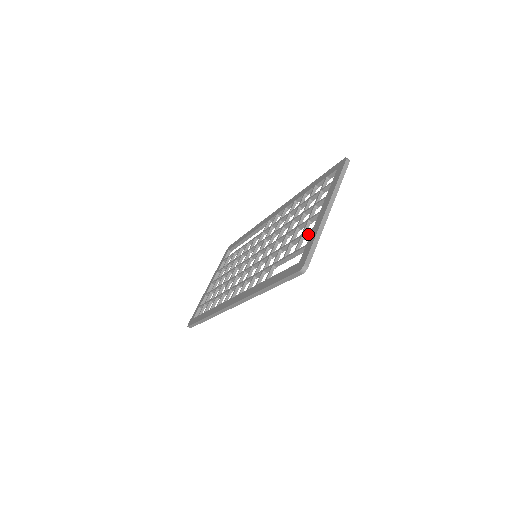
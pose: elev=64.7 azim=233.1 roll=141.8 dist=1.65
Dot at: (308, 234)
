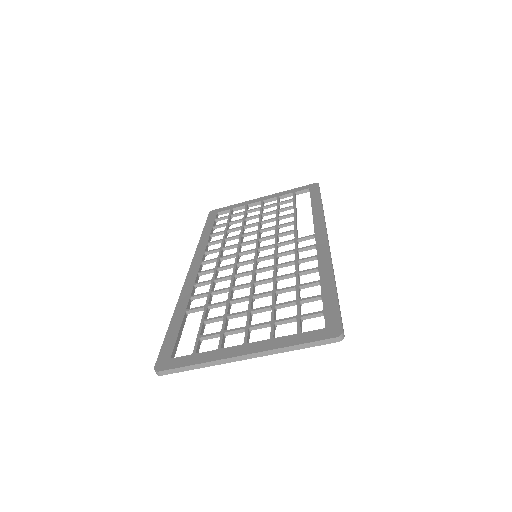
Dot at: (220, 342)
